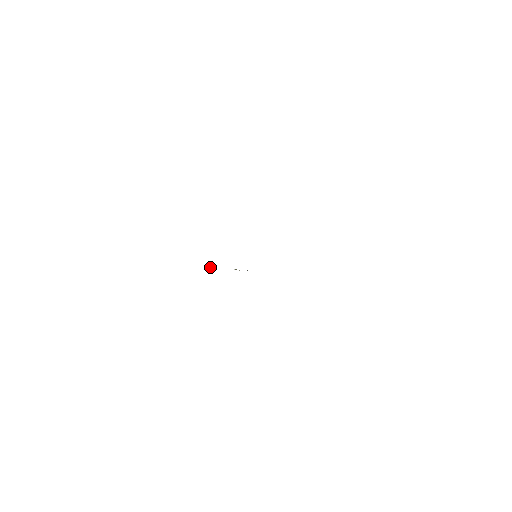
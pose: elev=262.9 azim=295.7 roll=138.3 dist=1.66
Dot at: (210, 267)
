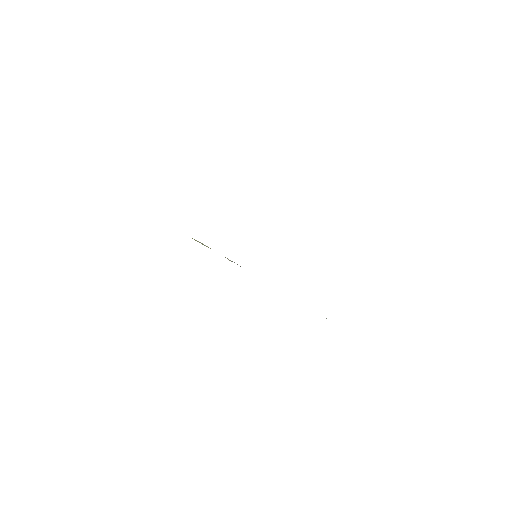
Dot at: (200, 242)
